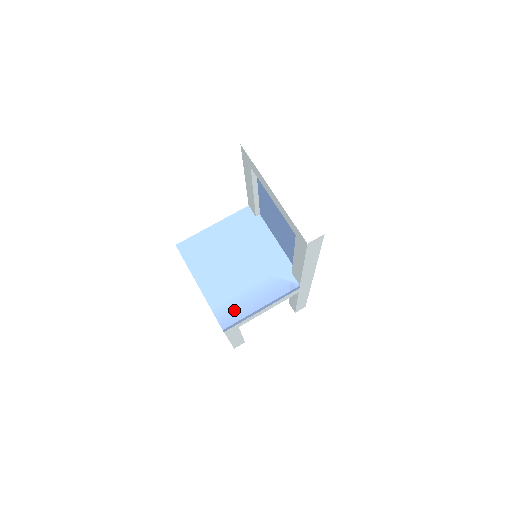
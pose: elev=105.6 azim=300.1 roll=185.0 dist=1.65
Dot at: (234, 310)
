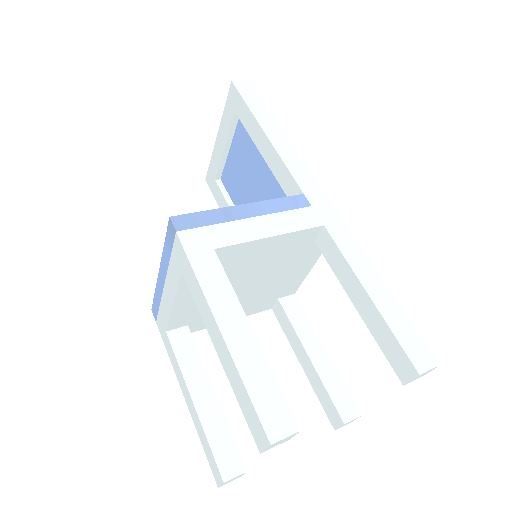
Dot at: occluded
